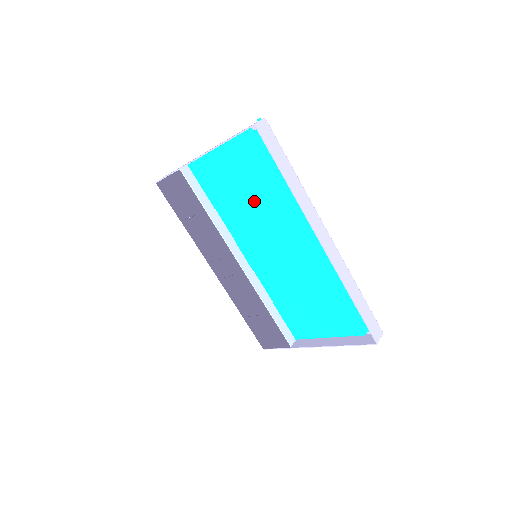
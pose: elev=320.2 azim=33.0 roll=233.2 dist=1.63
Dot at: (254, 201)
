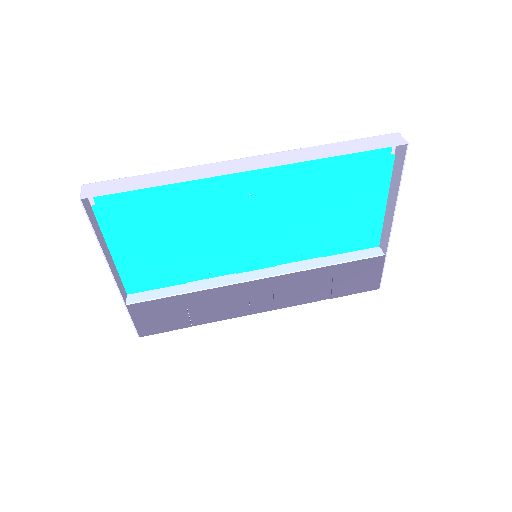
Dot at: (185, 234)
